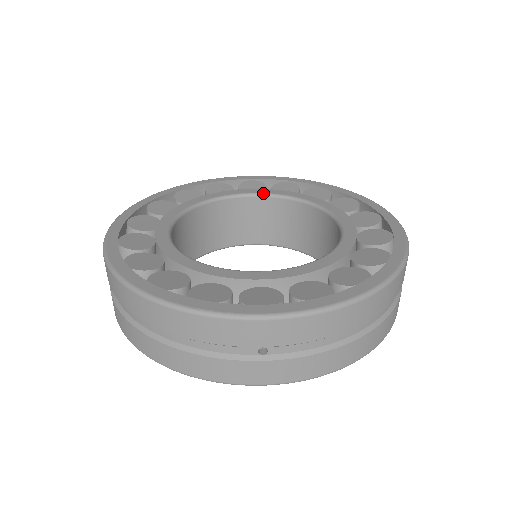
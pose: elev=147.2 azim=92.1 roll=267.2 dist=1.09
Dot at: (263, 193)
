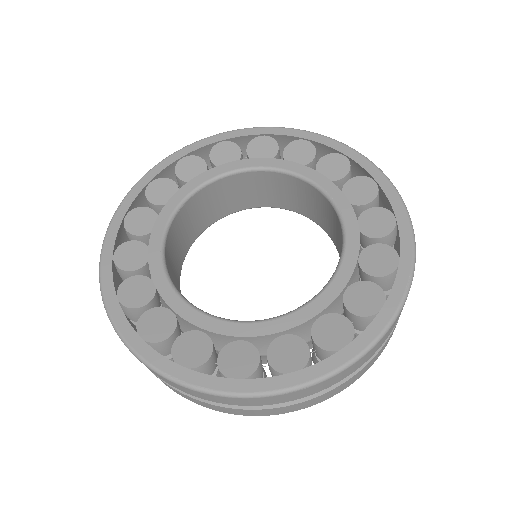
Dot at: (270, 167)
